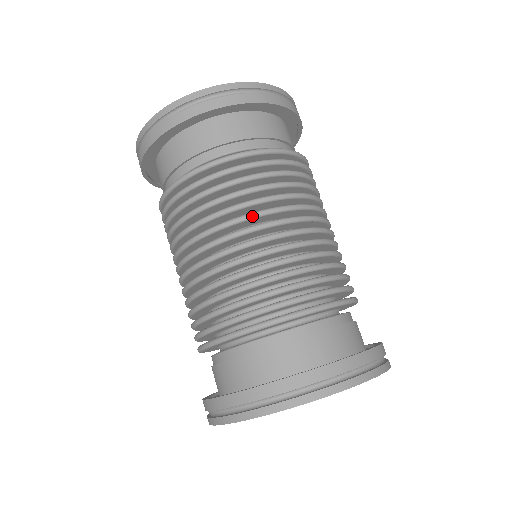
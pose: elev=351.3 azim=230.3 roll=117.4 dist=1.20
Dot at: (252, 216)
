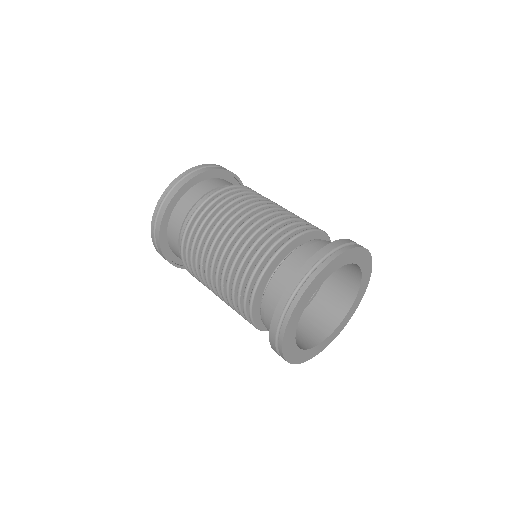
Dot at: (276, 203)
